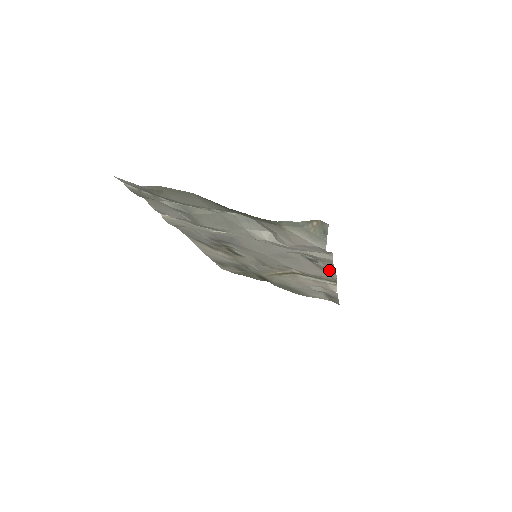
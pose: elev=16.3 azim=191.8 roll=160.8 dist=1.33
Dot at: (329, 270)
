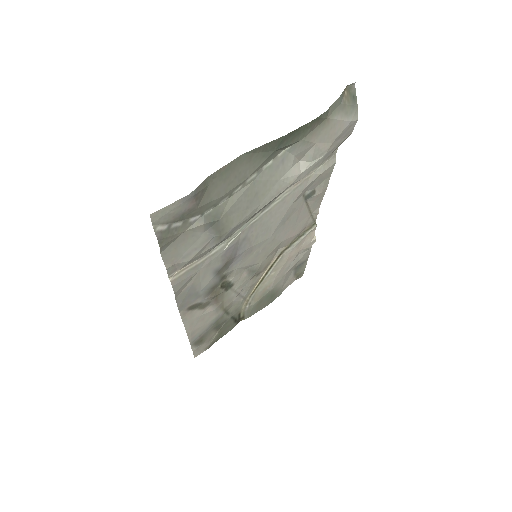
Dot at: (318, 201)
